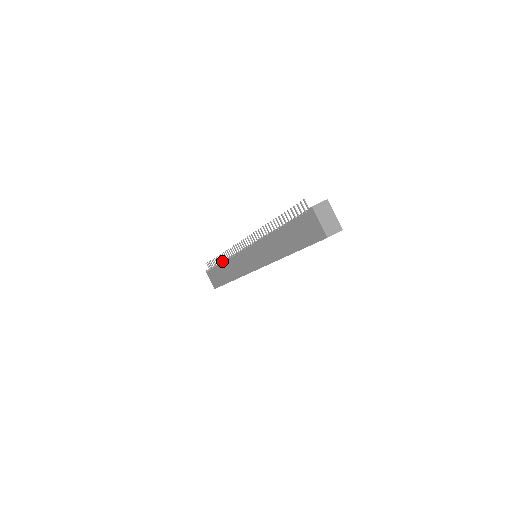
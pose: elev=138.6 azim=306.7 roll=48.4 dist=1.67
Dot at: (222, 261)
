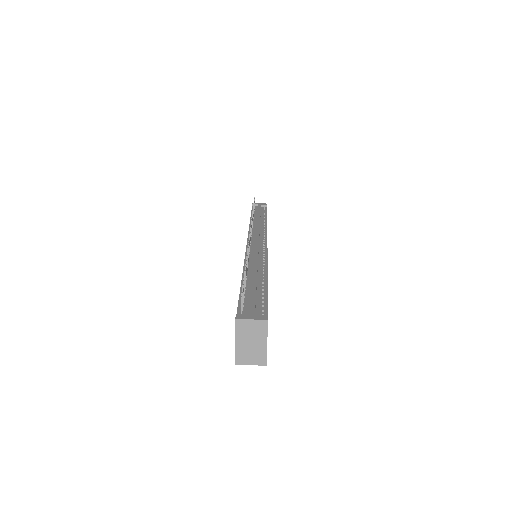
Dot at: (253, 216)
